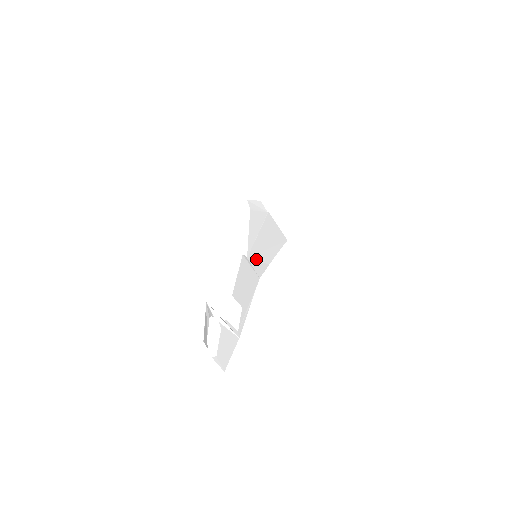
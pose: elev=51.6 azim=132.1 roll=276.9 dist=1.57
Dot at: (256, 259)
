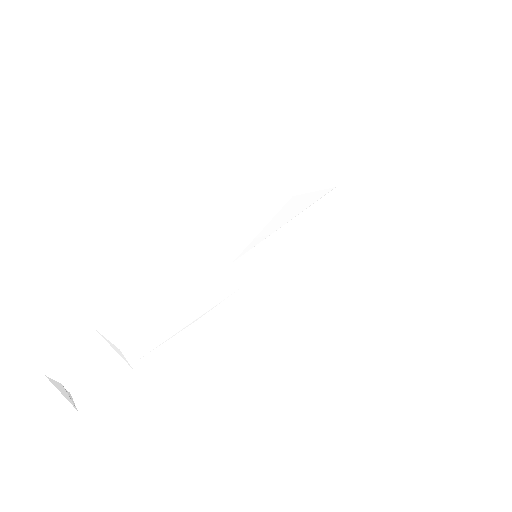
Dot at: (256, 260)
